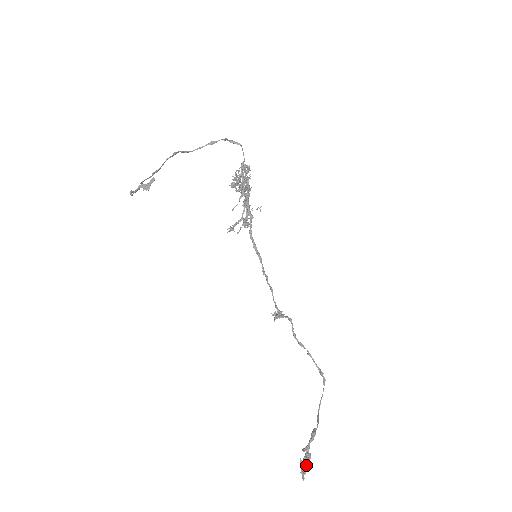
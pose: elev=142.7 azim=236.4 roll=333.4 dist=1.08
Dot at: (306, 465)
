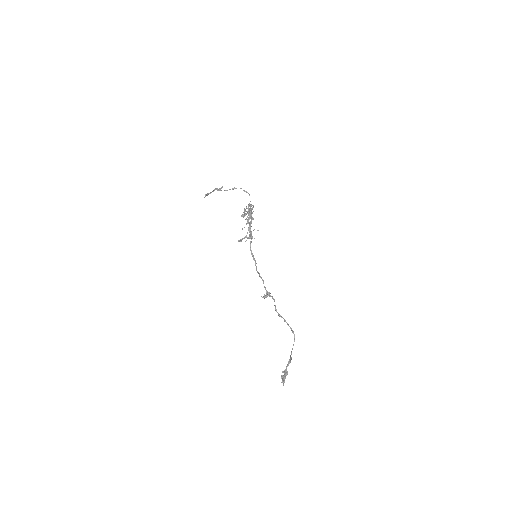
Dot at: (285, 378)
